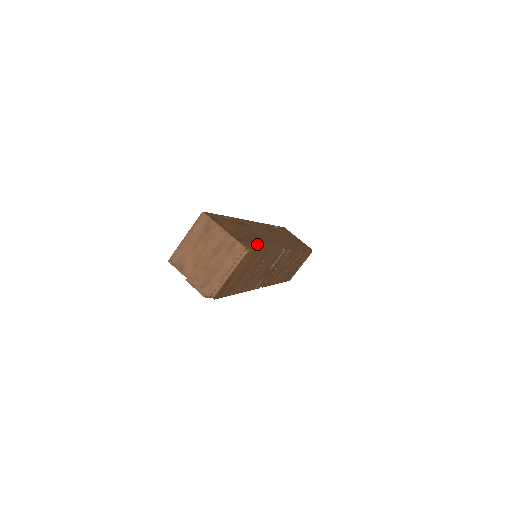
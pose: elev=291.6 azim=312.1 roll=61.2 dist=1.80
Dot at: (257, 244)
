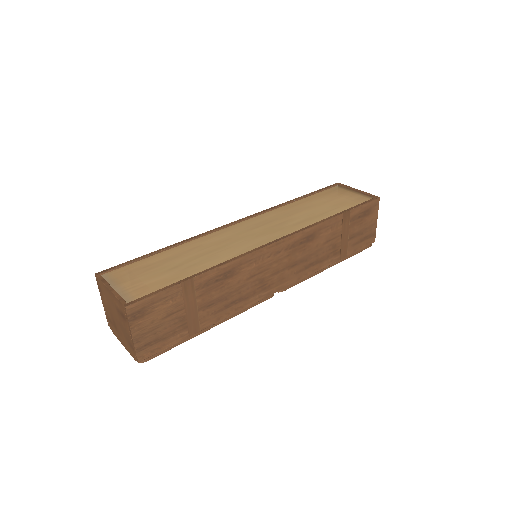
Dot at: (188, 331)
